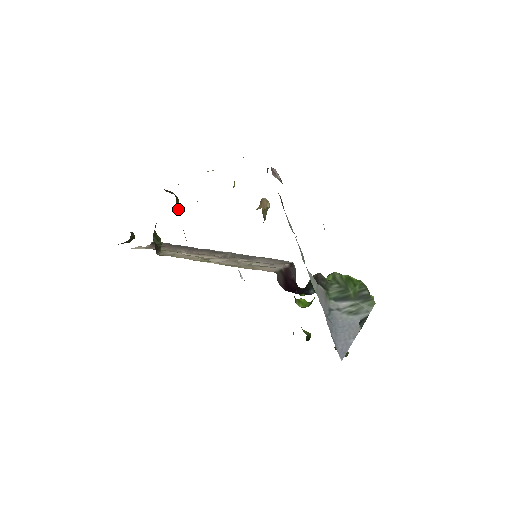
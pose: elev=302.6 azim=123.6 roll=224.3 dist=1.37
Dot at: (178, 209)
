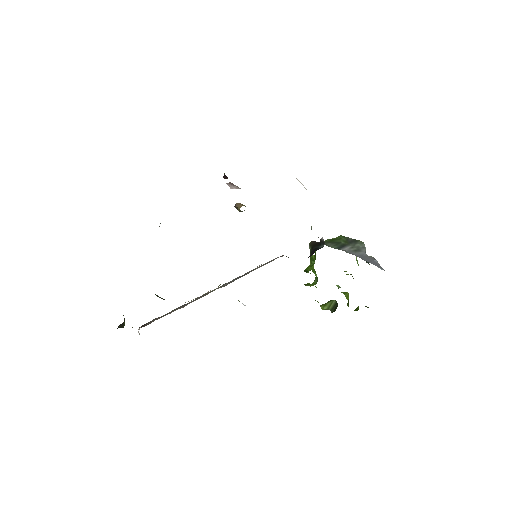
Dot at: occluded
